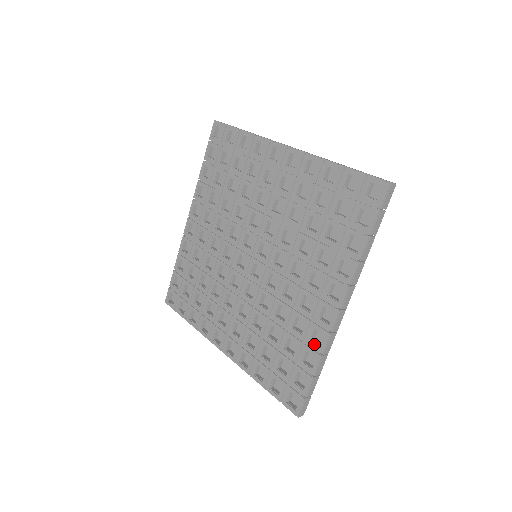
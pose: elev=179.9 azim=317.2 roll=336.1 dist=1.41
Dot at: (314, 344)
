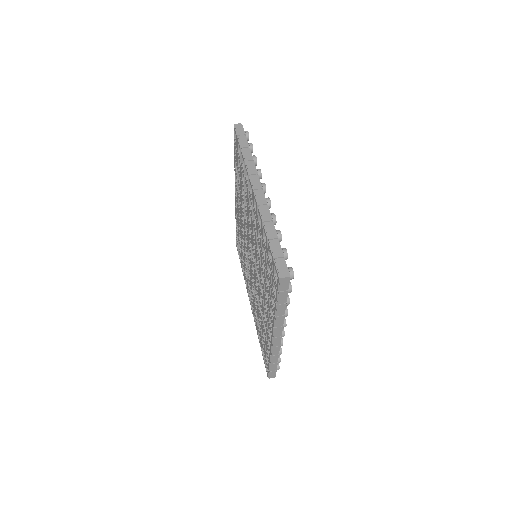
Dot at: (268, 345)
